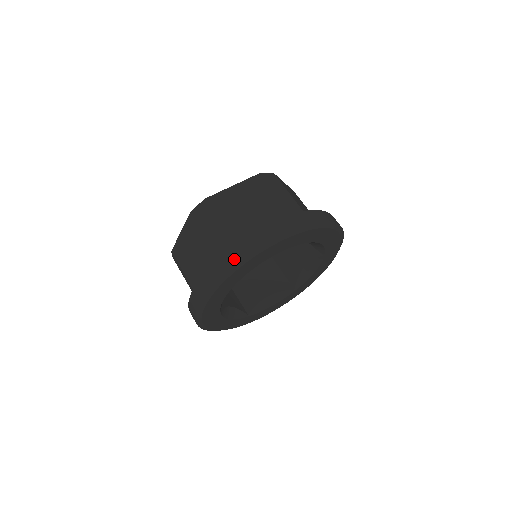
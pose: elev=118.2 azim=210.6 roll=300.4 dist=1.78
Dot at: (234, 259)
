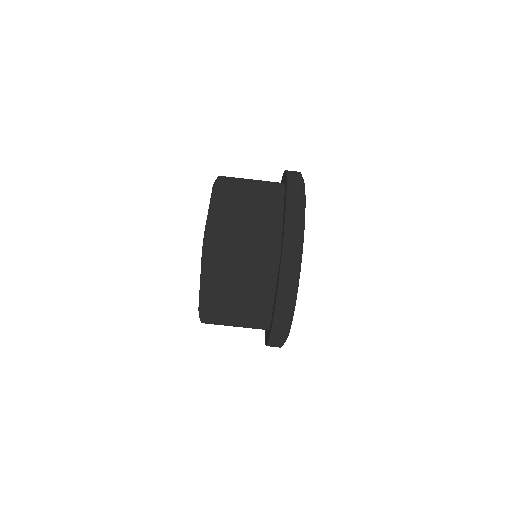
Dot at: (282, 337)
